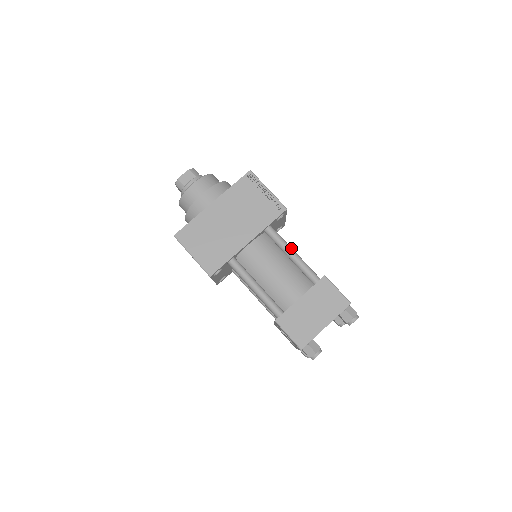
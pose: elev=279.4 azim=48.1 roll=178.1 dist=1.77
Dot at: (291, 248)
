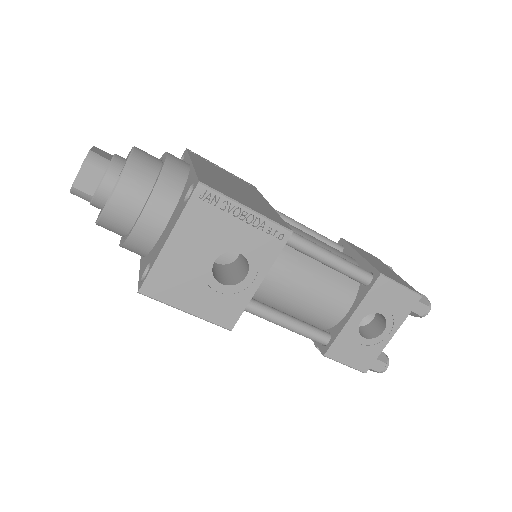
Dot at: occluded
